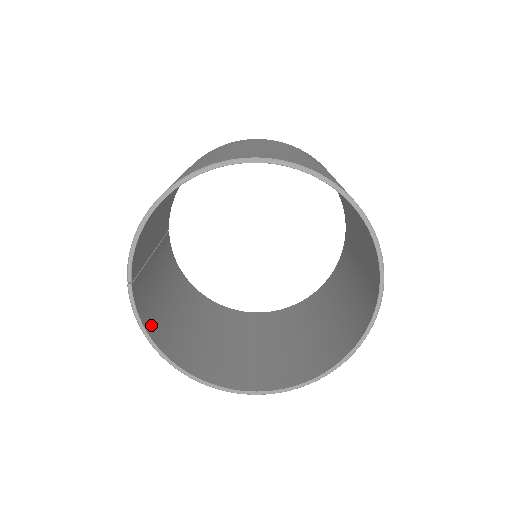
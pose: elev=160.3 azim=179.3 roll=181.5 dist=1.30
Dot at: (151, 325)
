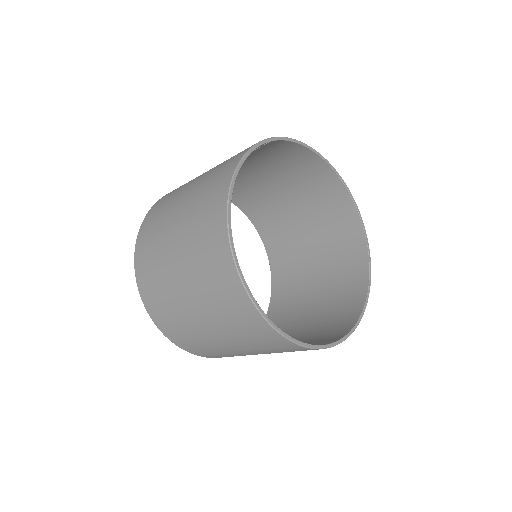
Dot at: occluded
